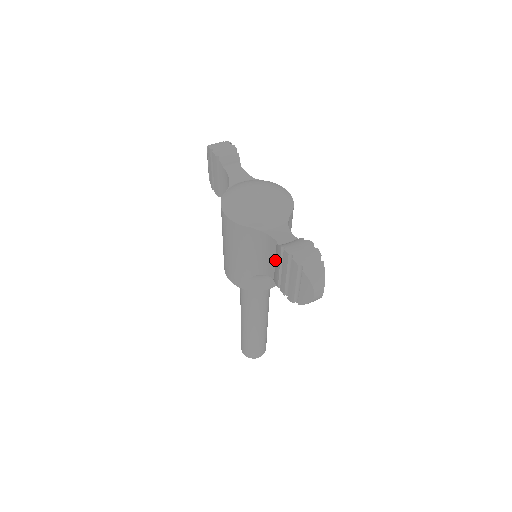
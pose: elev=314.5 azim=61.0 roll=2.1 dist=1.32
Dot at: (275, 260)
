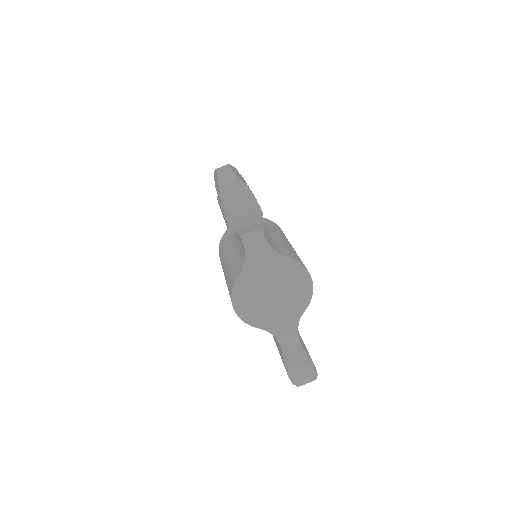
Dot at: occluded
